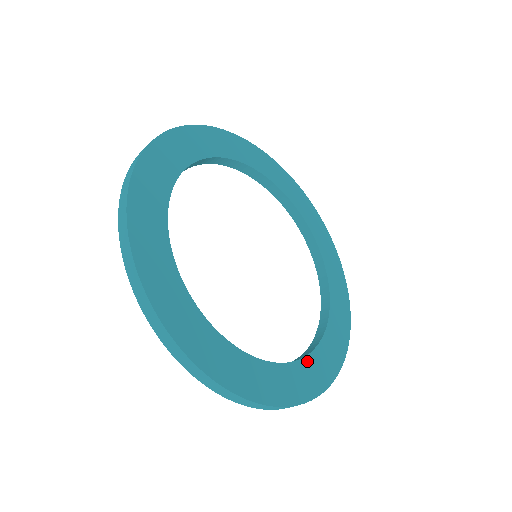
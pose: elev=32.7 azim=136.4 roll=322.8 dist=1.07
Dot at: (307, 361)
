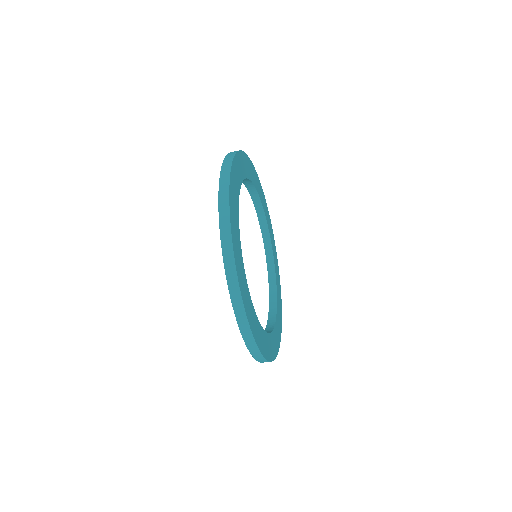
Dot at: (267, 336)
